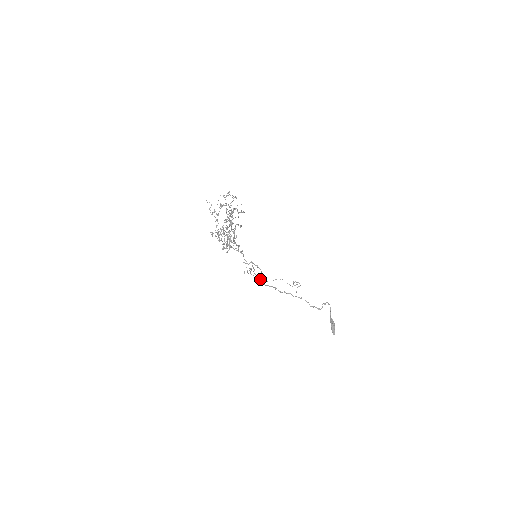
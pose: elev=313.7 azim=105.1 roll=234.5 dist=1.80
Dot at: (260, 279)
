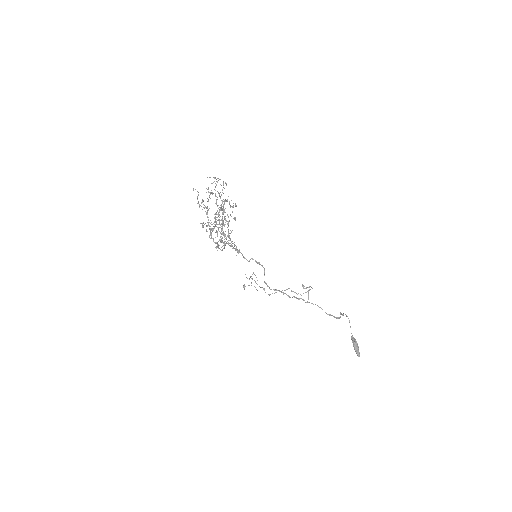
Dot at: (264, 281)
